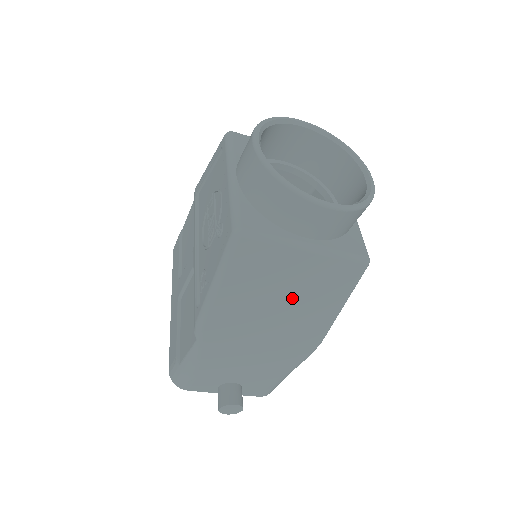
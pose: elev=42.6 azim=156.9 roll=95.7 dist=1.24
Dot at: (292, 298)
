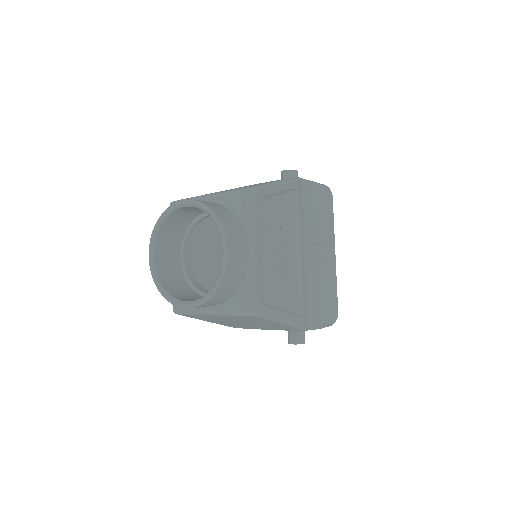
Dot at: (243, 322)
